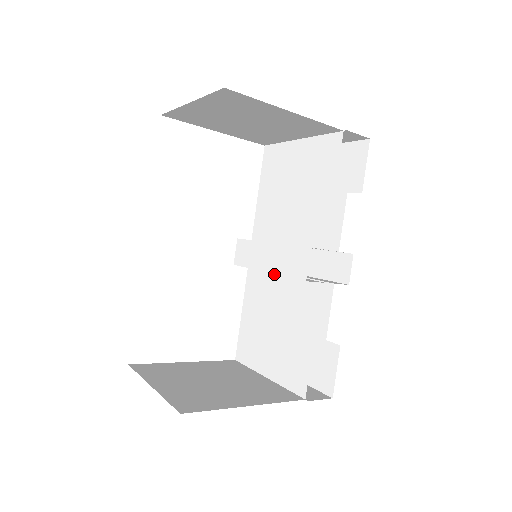
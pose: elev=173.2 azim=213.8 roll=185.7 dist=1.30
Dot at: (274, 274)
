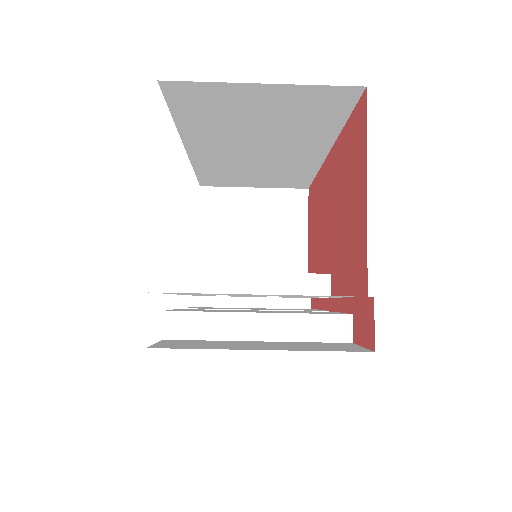
Dot at: occluded
